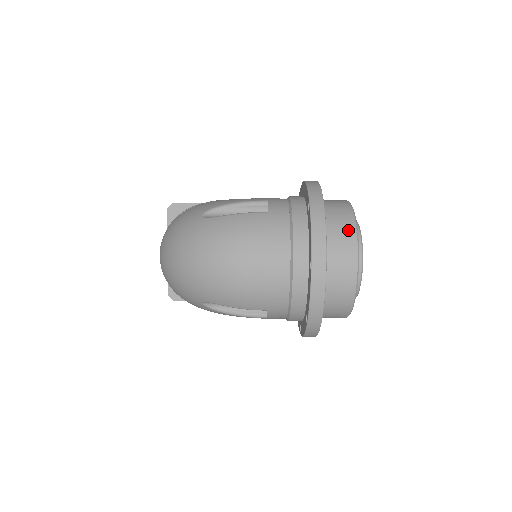
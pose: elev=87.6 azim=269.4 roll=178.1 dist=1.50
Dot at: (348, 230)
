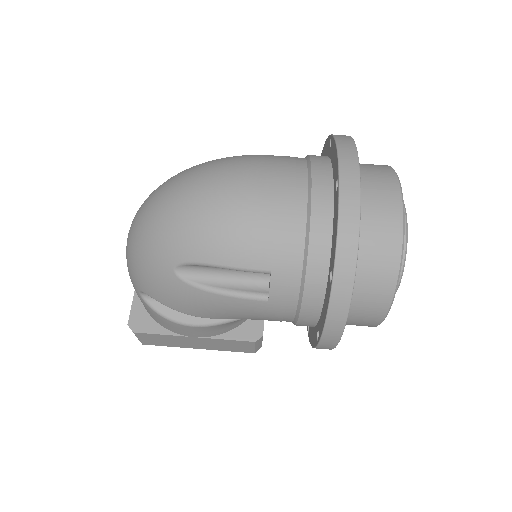
Dot at: (384, 170)
